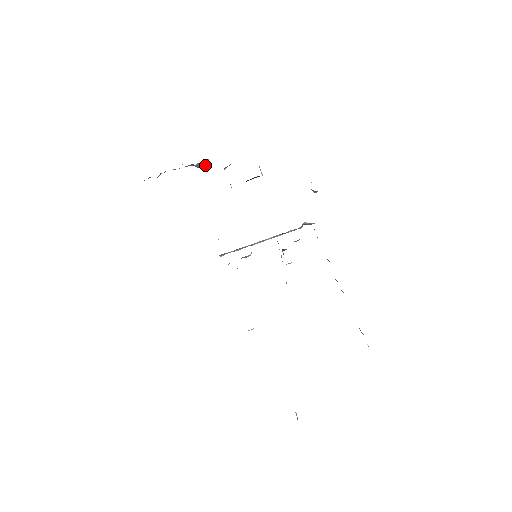
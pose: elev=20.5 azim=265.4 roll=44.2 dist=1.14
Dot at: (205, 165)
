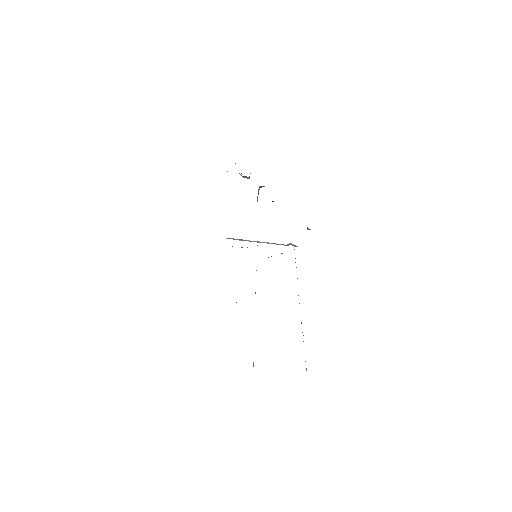
Dot at: (248, 178)
